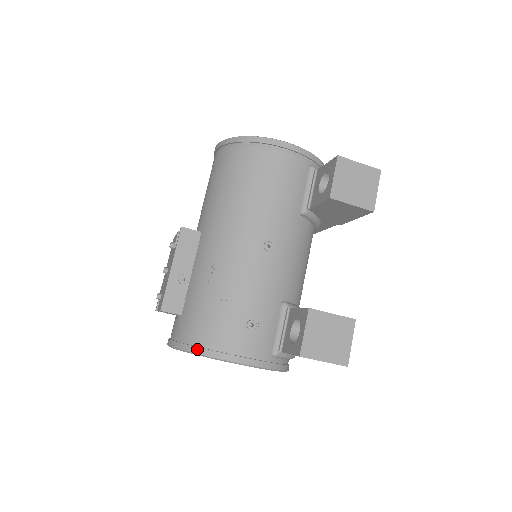
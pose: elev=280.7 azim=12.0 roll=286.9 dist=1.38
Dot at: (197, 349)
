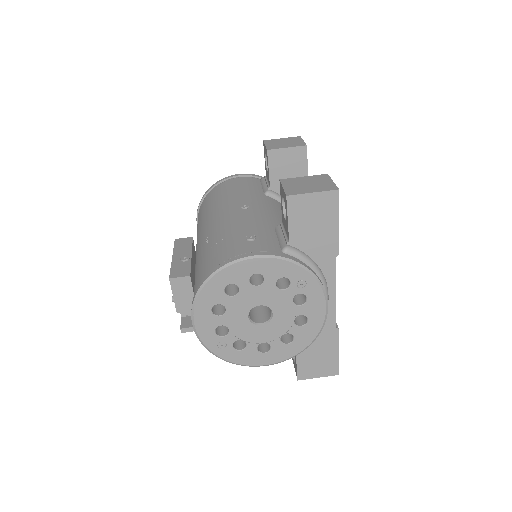
Dot at: (208, 274)
